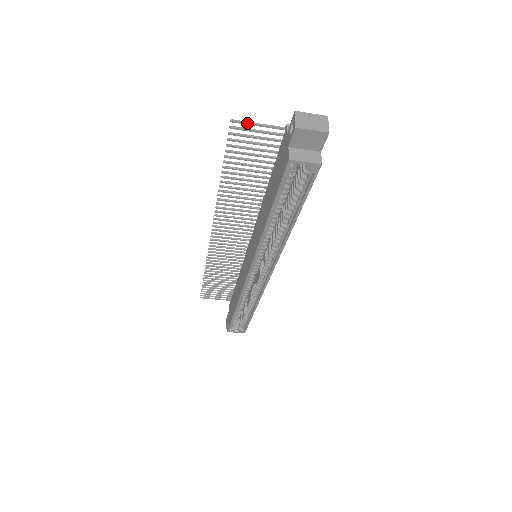
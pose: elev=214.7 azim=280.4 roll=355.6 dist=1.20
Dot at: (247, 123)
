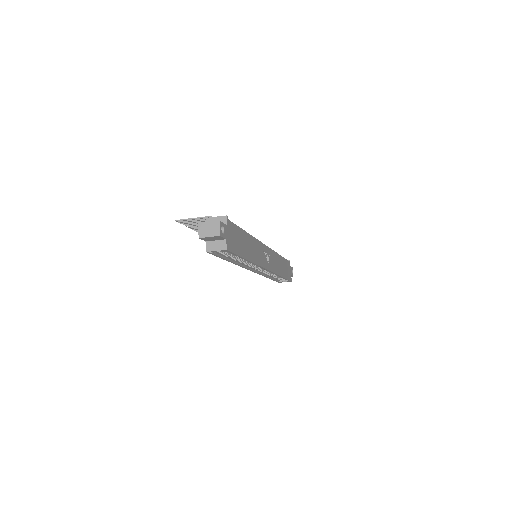
Dot at: (185, 220)
